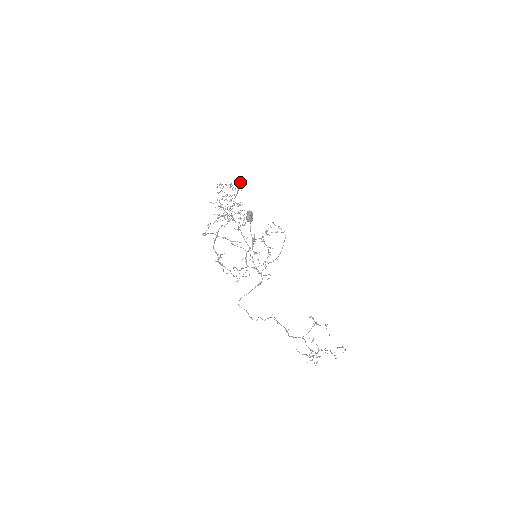
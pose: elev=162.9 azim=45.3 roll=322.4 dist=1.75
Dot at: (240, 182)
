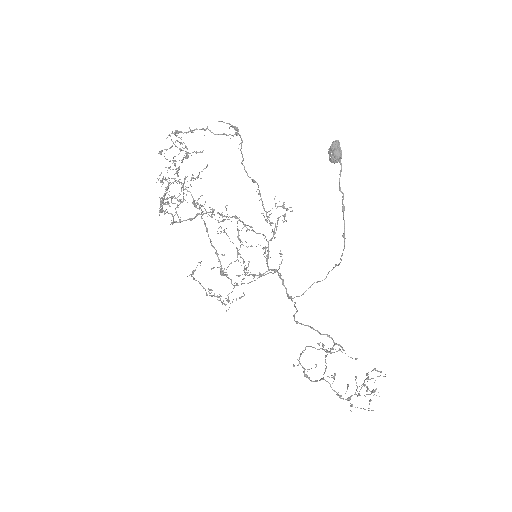
Dot at: (227, 123)
